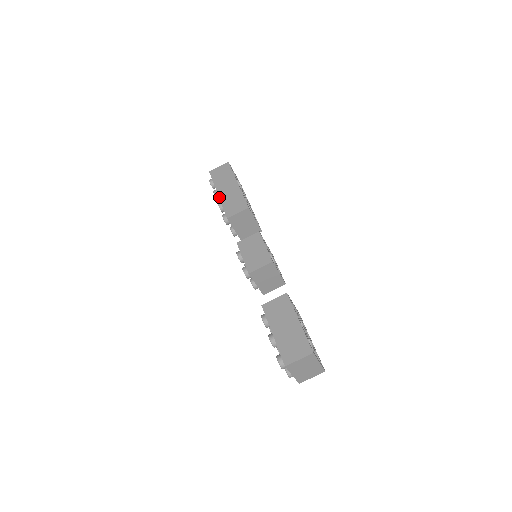
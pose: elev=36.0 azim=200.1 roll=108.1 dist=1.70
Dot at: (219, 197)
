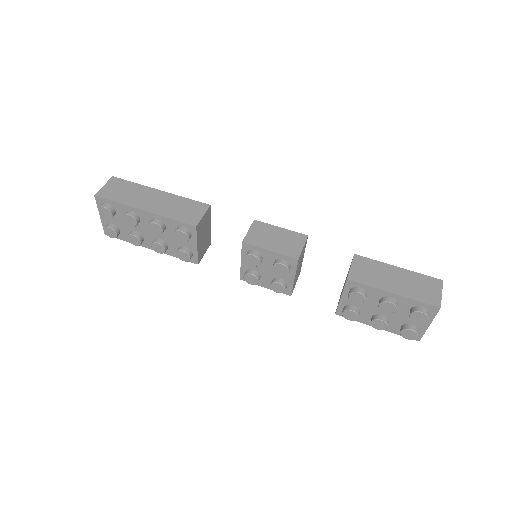
Dot at: (152, 212)
